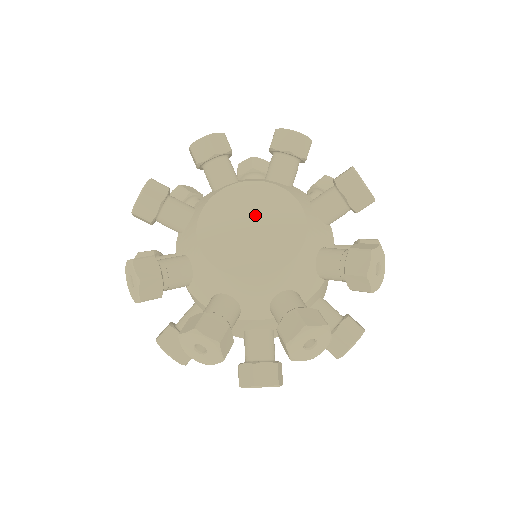
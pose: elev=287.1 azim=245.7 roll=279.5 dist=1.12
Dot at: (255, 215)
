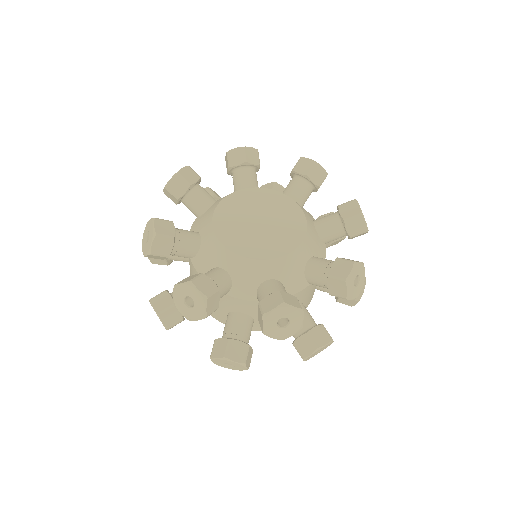
Dot at: (265, 214)
